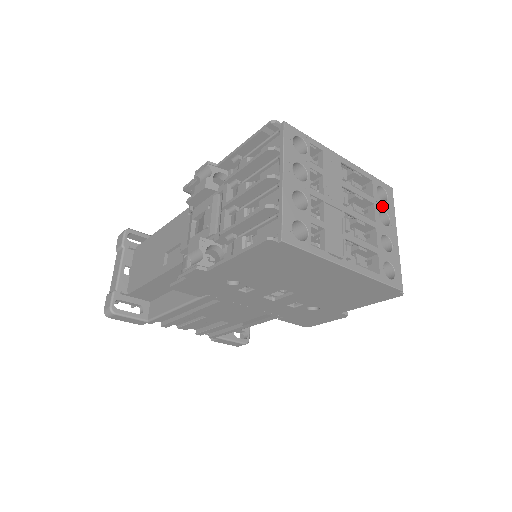
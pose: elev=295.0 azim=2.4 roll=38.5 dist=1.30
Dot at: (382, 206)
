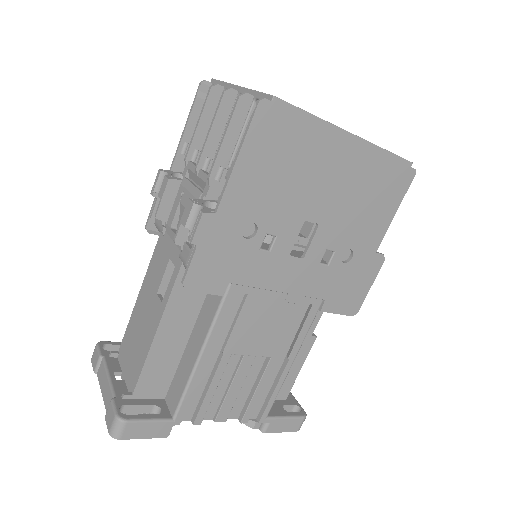
Dot at: occluded
